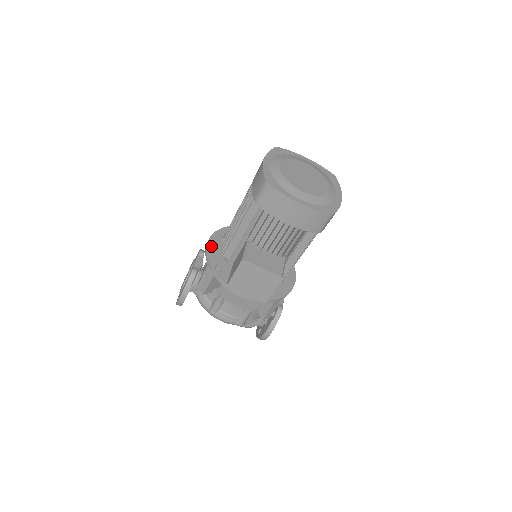
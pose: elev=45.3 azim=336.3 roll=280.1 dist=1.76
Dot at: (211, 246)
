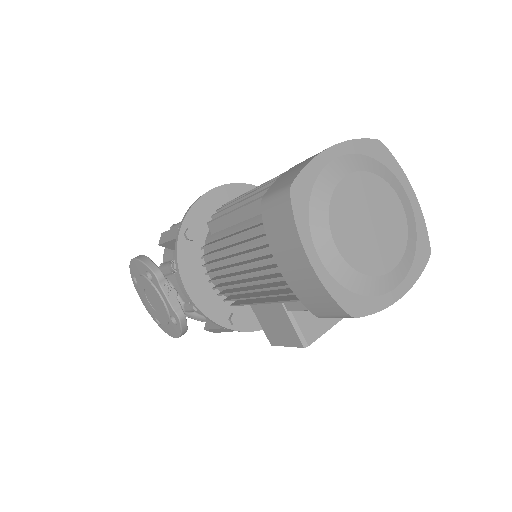
Dot at: (197, 296)
